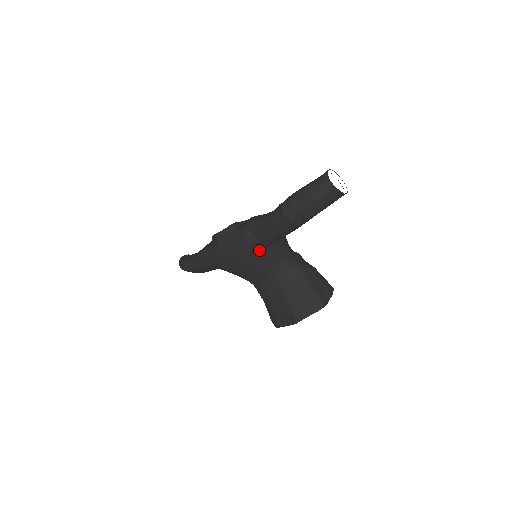
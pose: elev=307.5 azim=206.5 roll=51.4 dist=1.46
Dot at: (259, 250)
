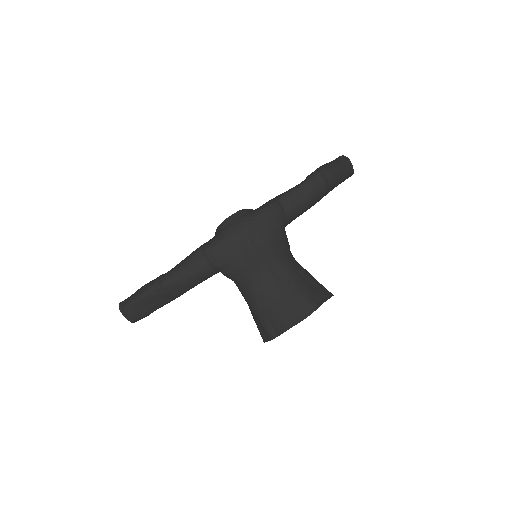
Dot at: (283, 224)
